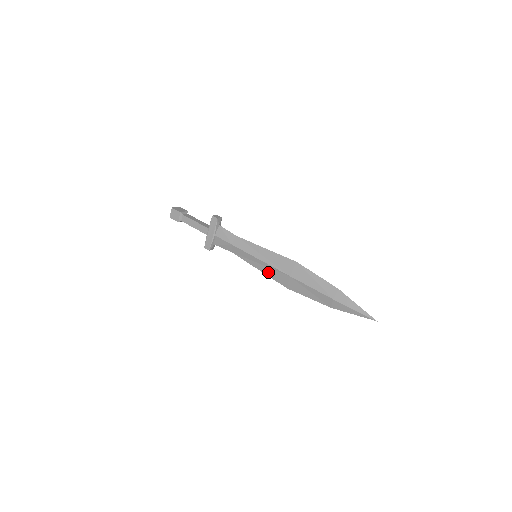
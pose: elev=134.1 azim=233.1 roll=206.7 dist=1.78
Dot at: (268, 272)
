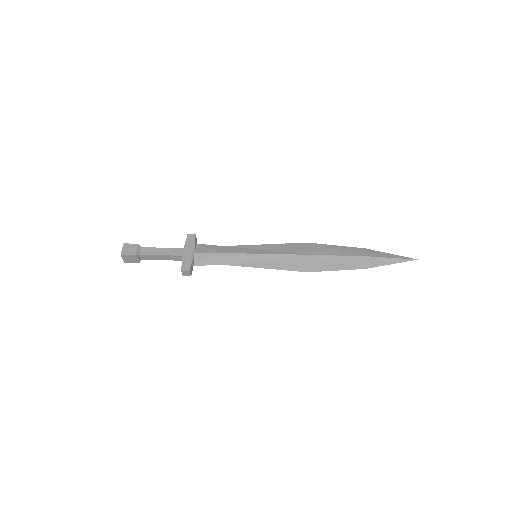
Dot at: (278, 264)
